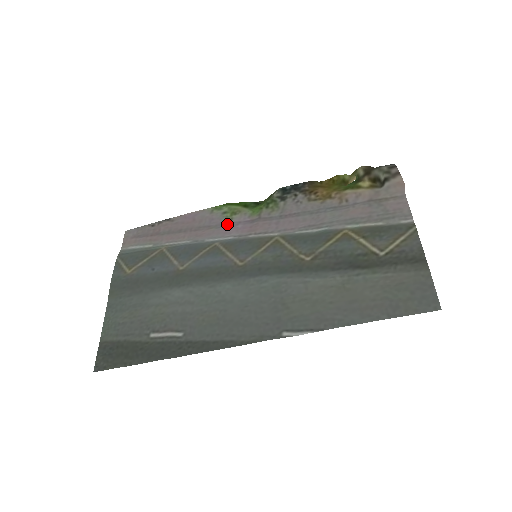
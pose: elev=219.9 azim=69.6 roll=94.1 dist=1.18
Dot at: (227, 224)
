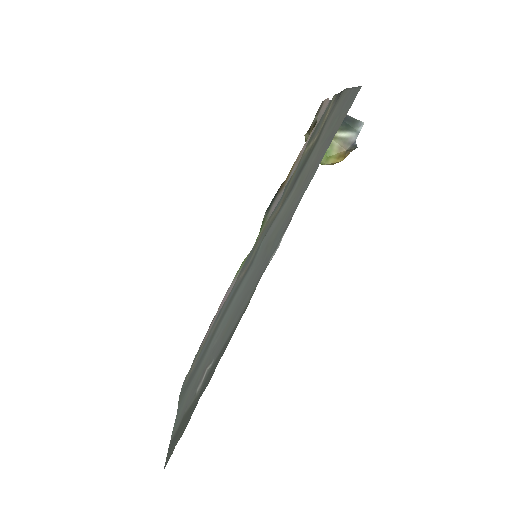
Dot at: occluded
